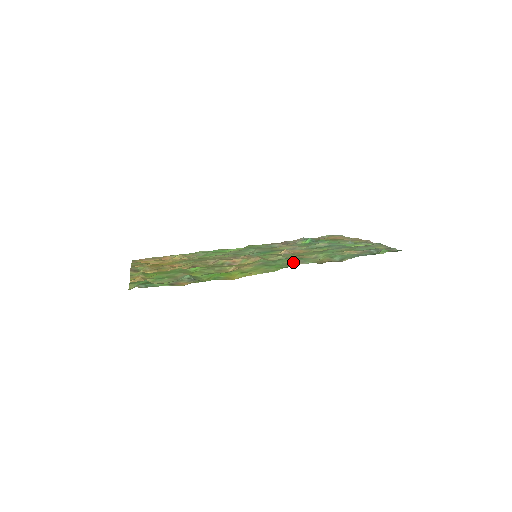
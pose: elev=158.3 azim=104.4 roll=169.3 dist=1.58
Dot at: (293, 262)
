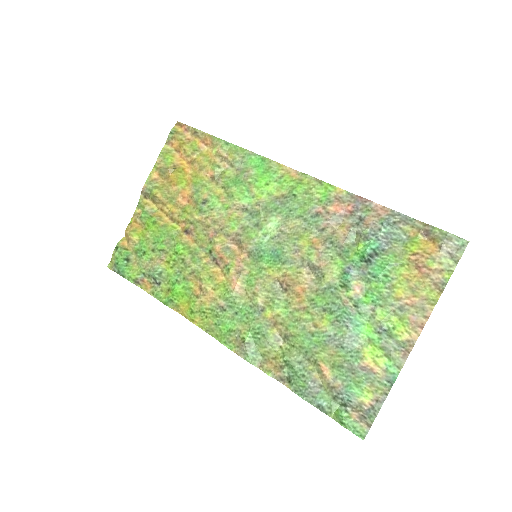
Dot at: (238, 341)
